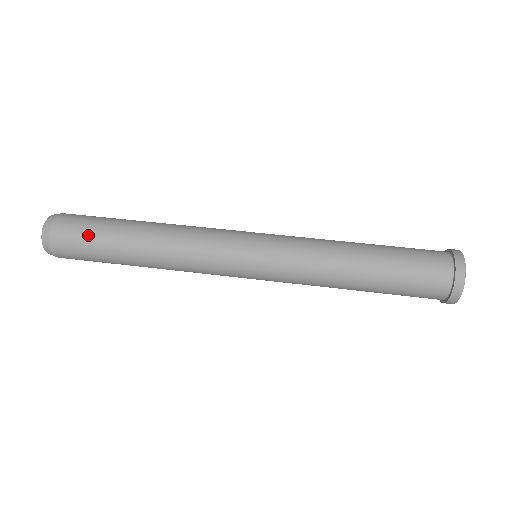
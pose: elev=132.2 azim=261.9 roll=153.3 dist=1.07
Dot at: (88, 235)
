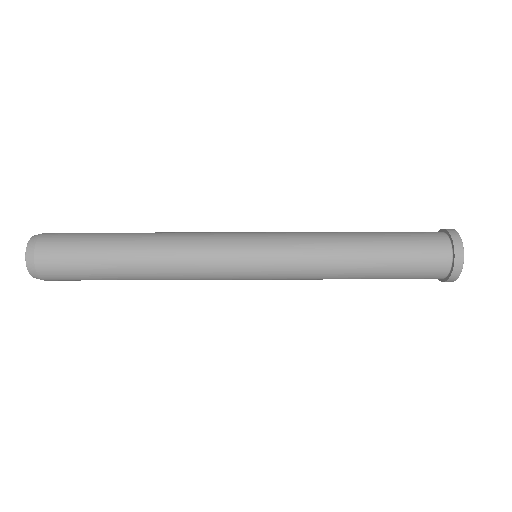
Dot at: (83, 234)
